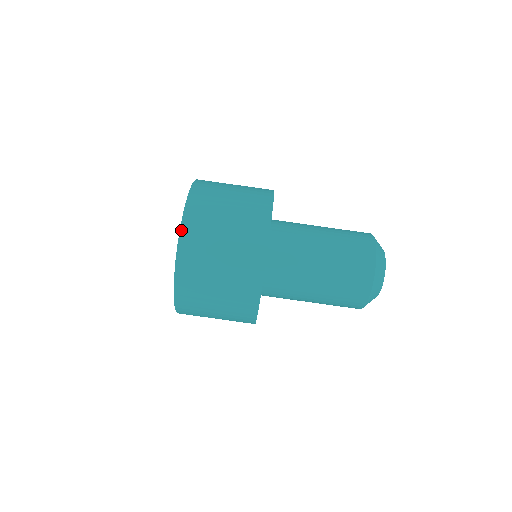
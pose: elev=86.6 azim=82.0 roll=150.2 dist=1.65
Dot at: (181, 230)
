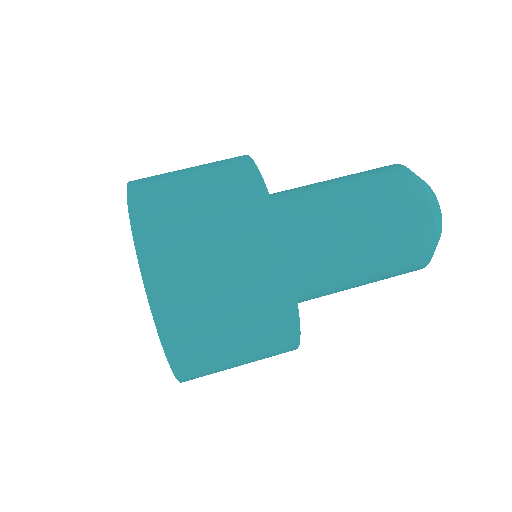
Dot at: (131, 214)
